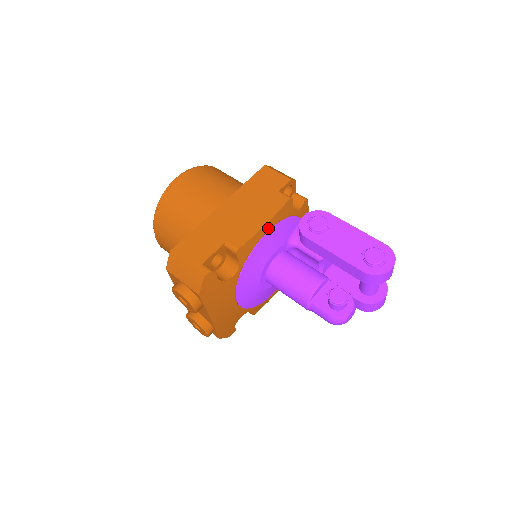
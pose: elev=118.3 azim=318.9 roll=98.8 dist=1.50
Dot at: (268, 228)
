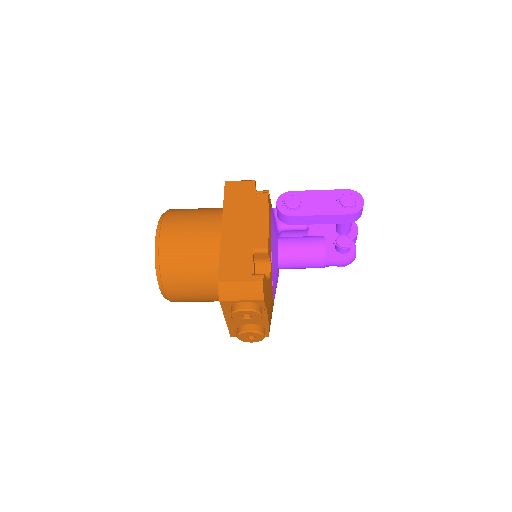
Dot at: (270, 223)
